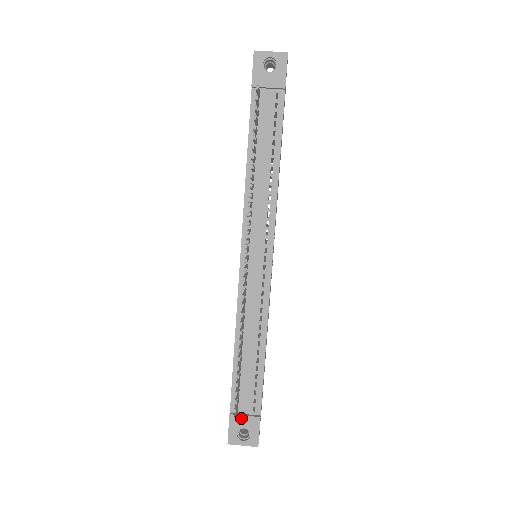
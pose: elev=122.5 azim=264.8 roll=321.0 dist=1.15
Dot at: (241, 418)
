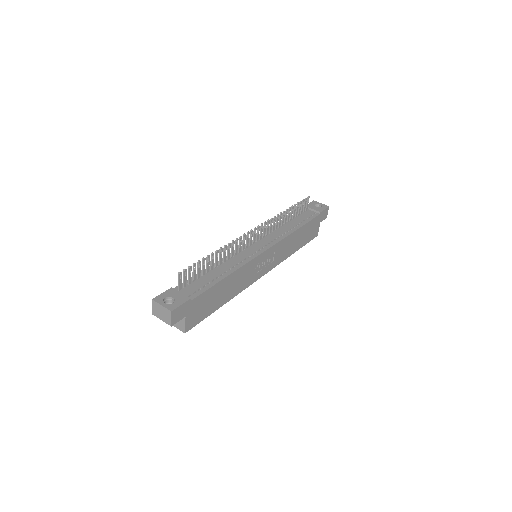
Dot at: (177, 292)
